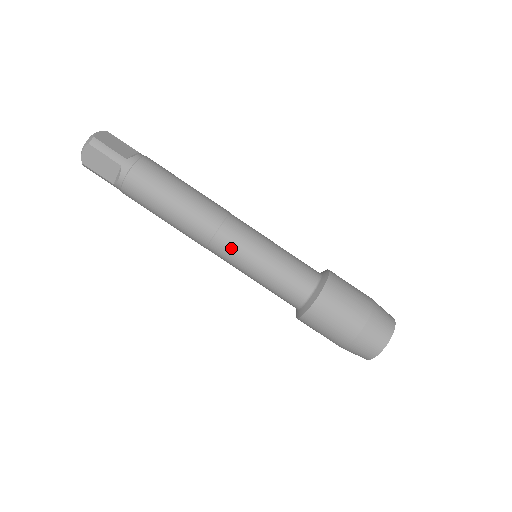
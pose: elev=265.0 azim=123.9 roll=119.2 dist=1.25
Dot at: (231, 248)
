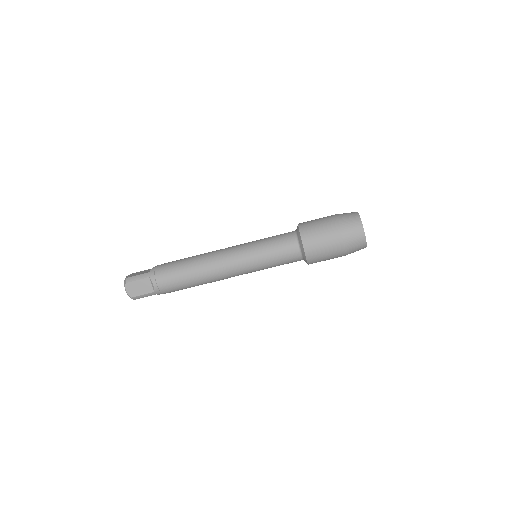
Dot at: occluded
